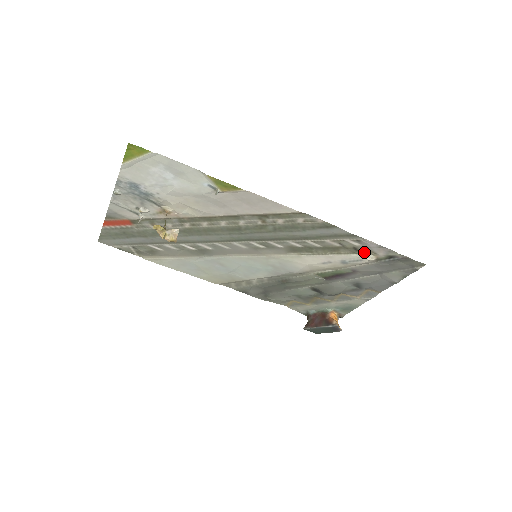
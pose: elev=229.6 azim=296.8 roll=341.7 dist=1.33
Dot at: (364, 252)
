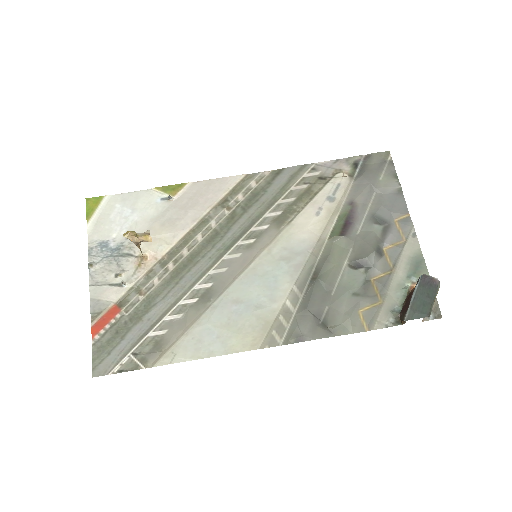
Dot at: (331, 177)
